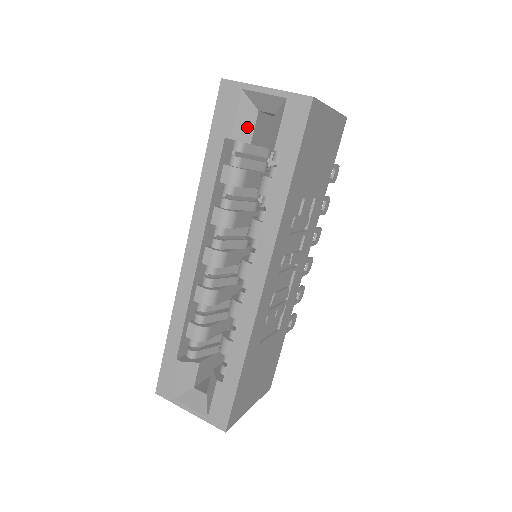
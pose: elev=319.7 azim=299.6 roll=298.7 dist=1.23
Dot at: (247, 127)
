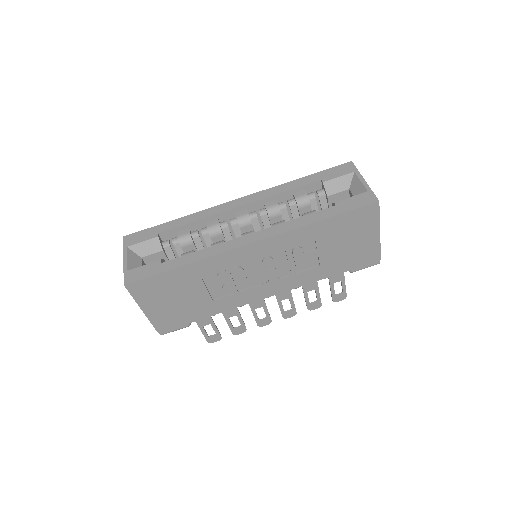
Dot at: (336, 188)
